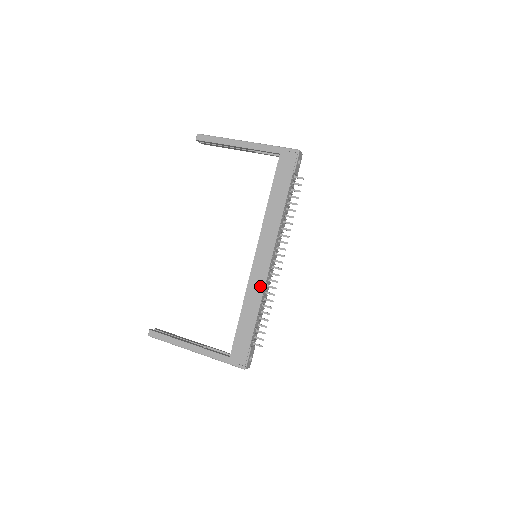
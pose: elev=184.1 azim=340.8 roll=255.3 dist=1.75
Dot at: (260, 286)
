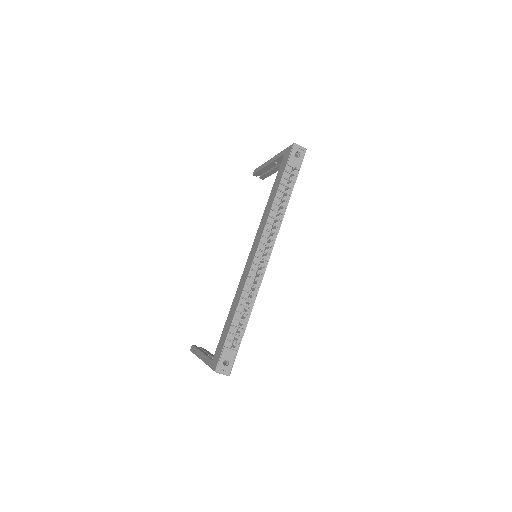
Dot at: (244, 281)
